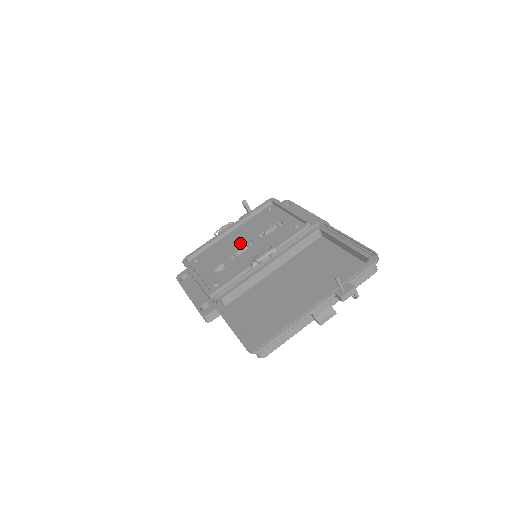
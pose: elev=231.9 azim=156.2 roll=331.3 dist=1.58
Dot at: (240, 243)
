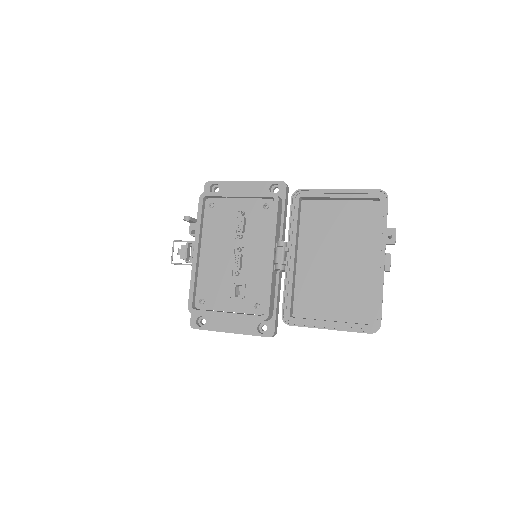
Dot at: (227, 256)
